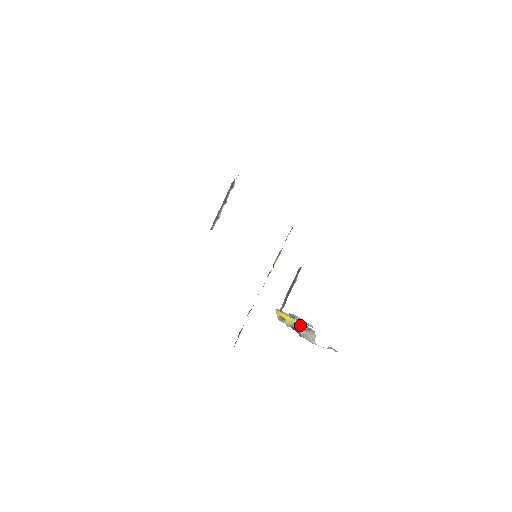
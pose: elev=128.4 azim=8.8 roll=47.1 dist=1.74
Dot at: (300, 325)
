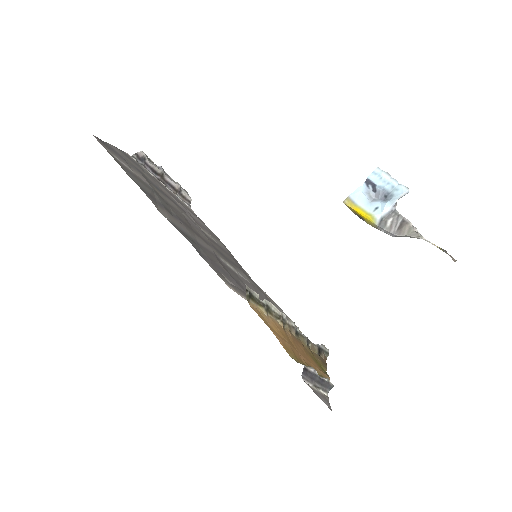
Dot at: (386, 224)
